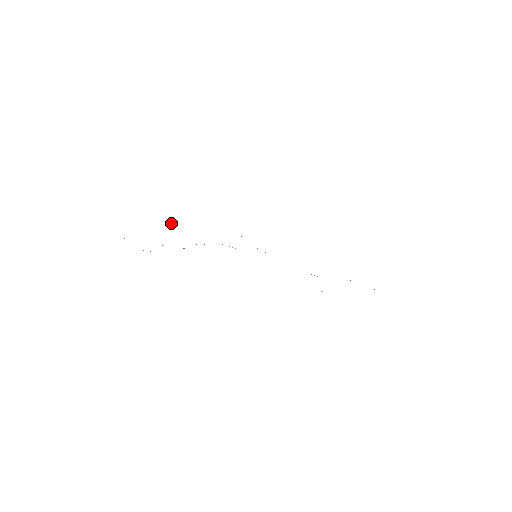
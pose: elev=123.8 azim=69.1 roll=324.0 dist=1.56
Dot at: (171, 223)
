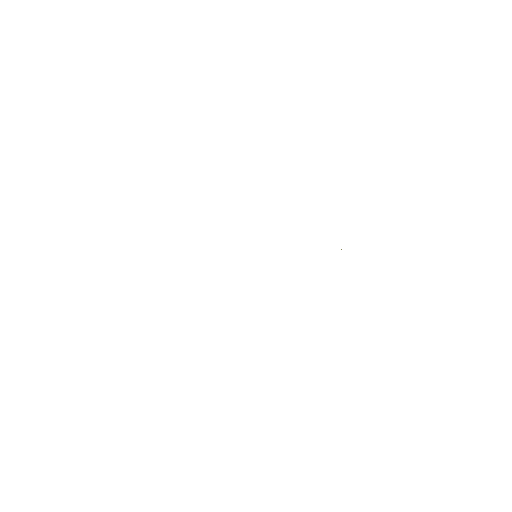
Dot at: occluded
